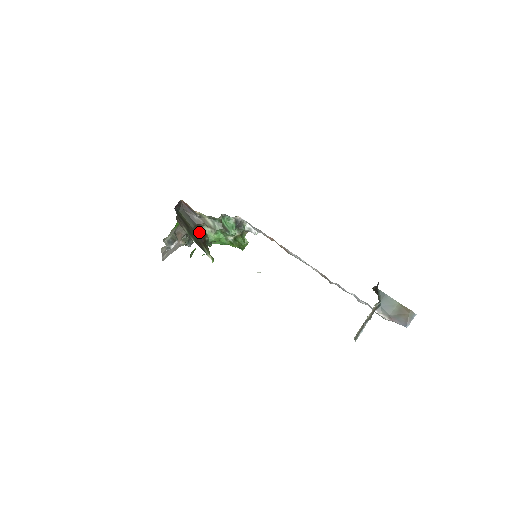
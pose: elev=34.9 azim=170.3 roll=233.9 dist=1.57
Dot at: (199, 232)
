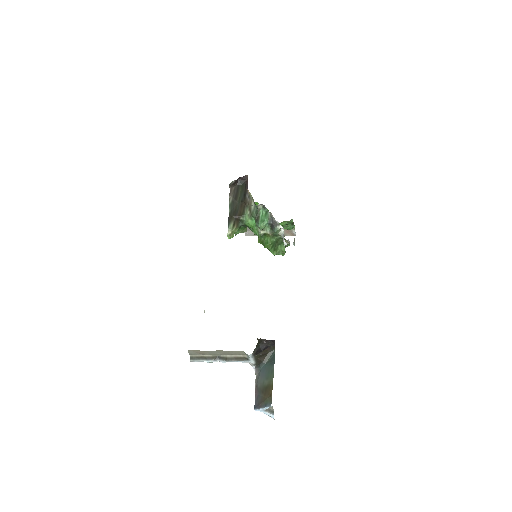
Dot at: (240, 209)
